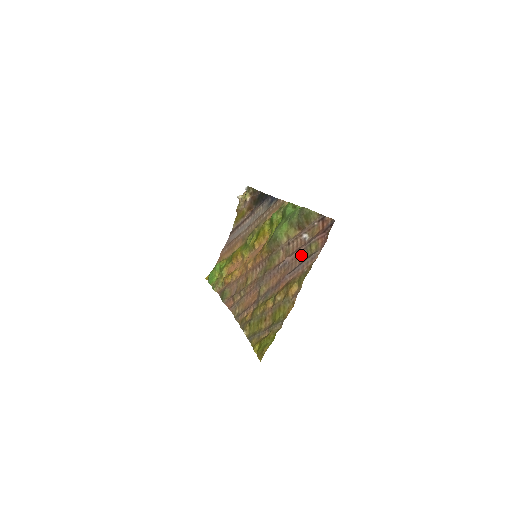
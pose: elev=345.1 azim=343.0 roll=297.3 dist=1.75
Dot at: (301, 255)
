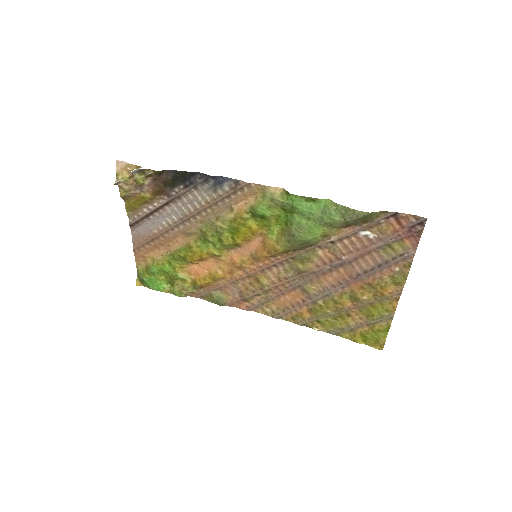
Dot at: (373, 254)
